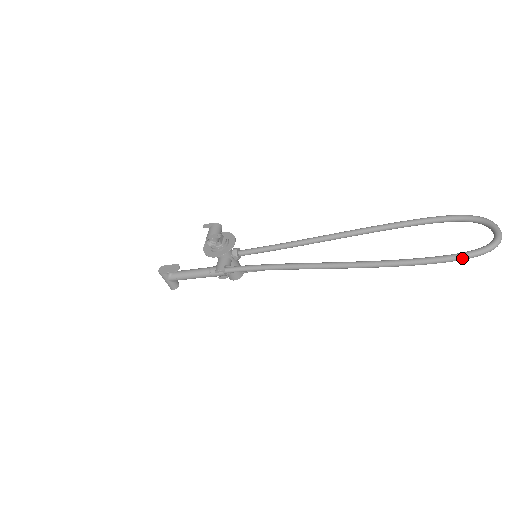
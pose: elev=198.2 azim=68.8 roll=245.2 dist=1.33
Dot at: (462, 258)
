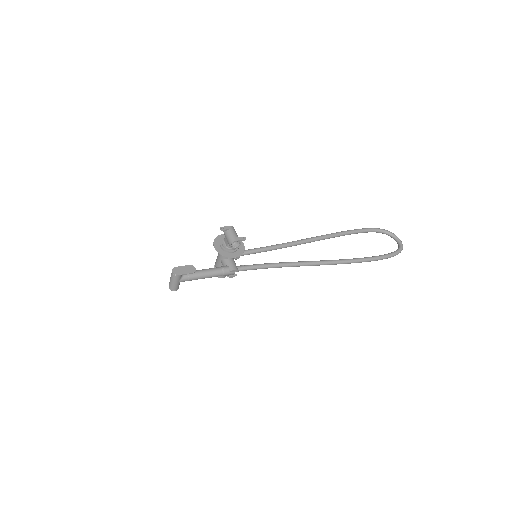
Dot at: occluded
